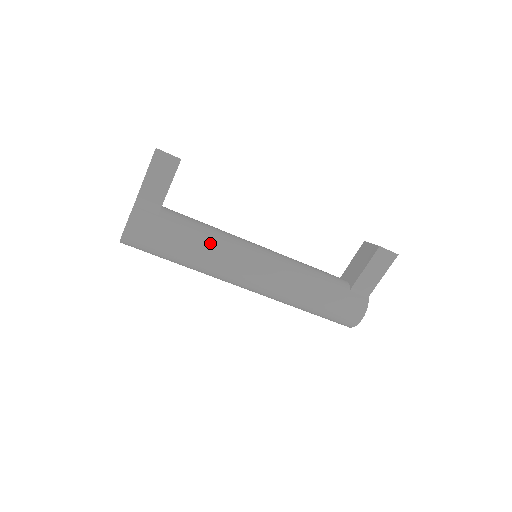
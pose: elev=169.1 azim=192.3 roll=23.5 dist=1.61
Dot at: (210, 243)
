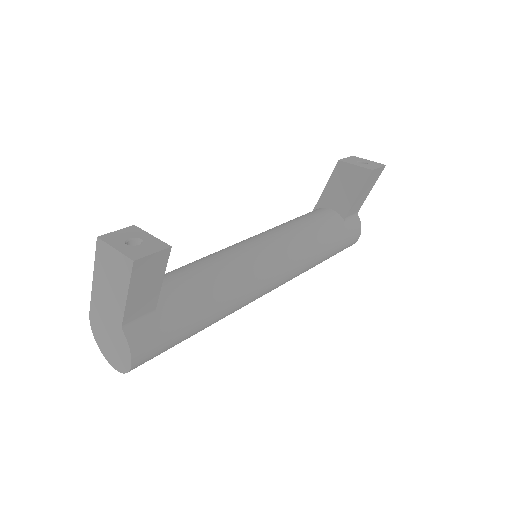
Dot at: (225, 294)
